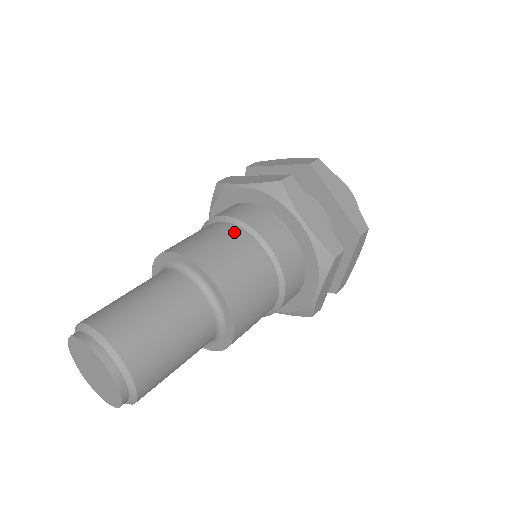
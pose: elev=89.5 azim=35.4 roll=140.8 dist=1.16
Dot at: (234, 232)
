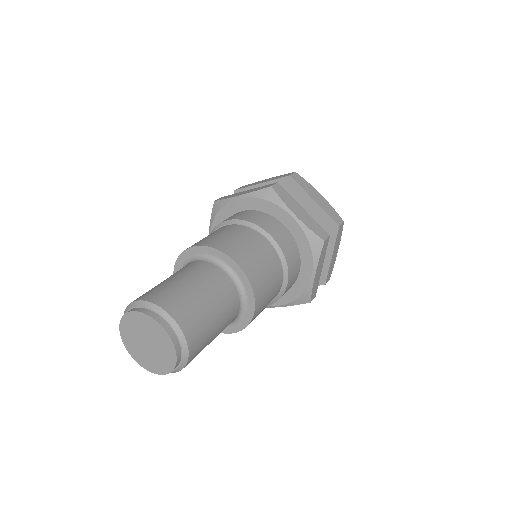
Dot at: (276, 261)
